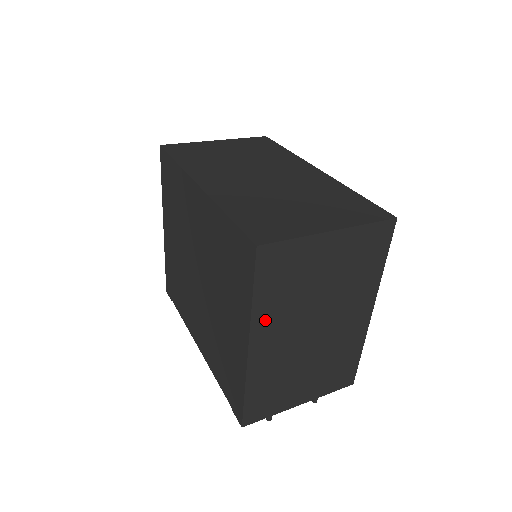
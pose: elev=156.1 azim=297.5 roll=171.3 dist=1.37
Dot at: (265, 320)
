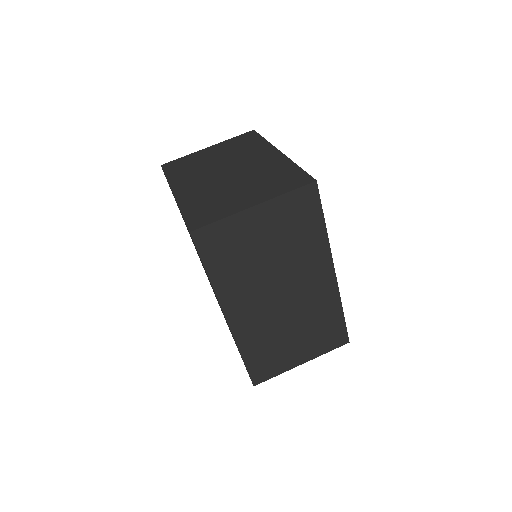
Dot at: occluded
